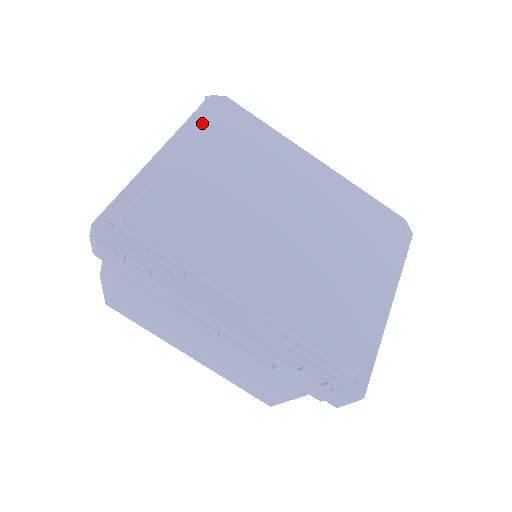
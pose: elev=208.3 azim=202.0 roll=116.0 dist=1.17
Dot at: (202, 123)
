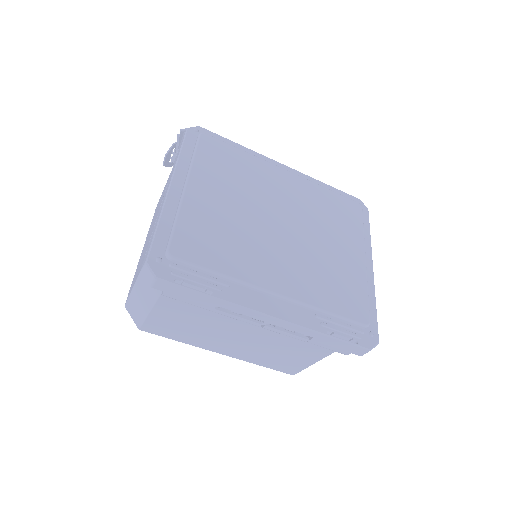
Dot at: (193, 155)
